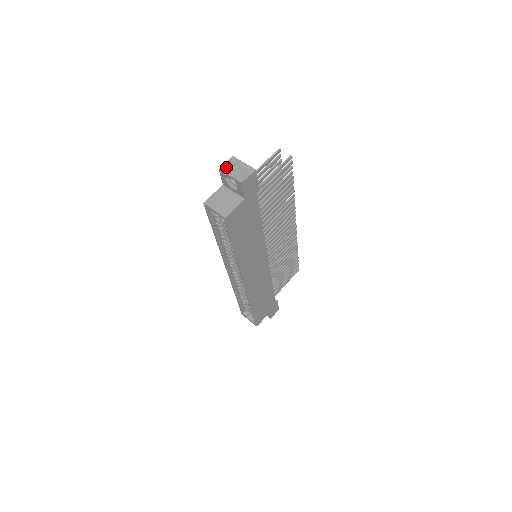
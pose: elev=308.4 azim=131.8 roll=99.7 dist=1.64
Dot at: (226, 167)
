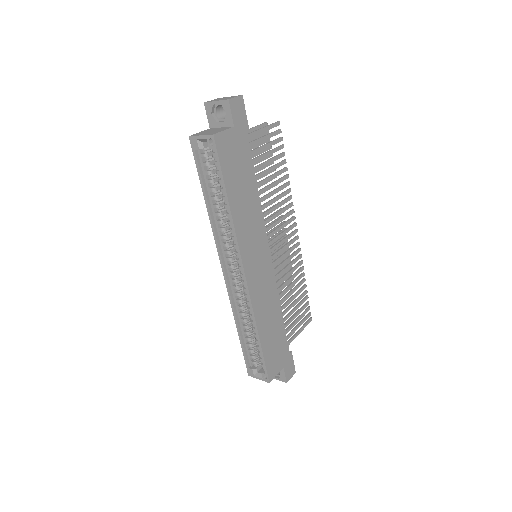
Dot at: (211, 101)
